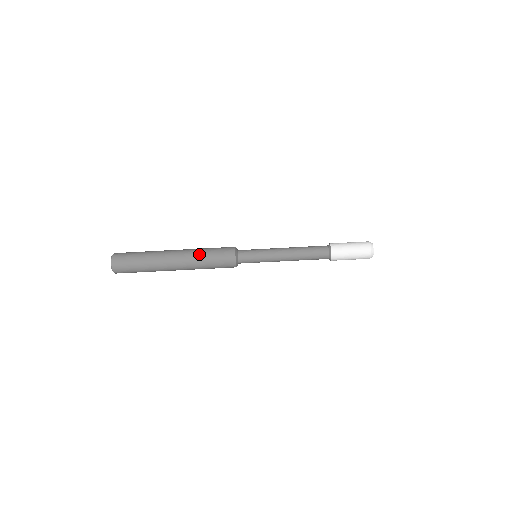
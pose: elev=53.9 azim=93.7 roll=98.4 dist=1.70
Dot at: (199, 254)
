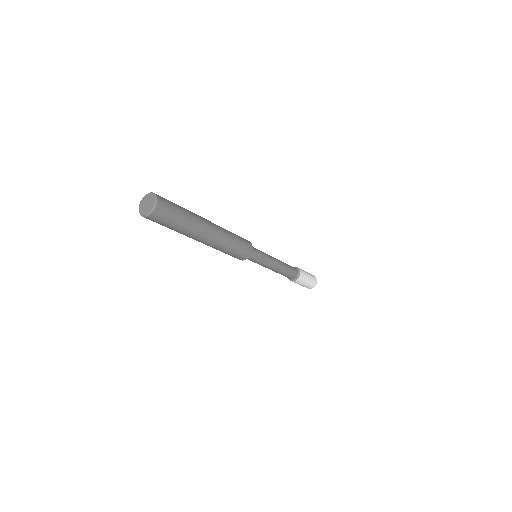
Dot at: (224, 248)
